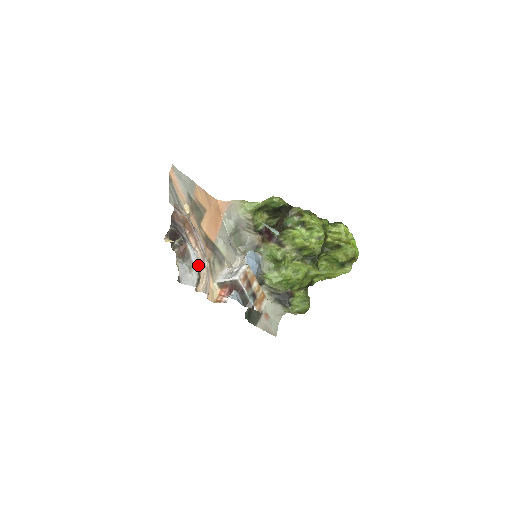
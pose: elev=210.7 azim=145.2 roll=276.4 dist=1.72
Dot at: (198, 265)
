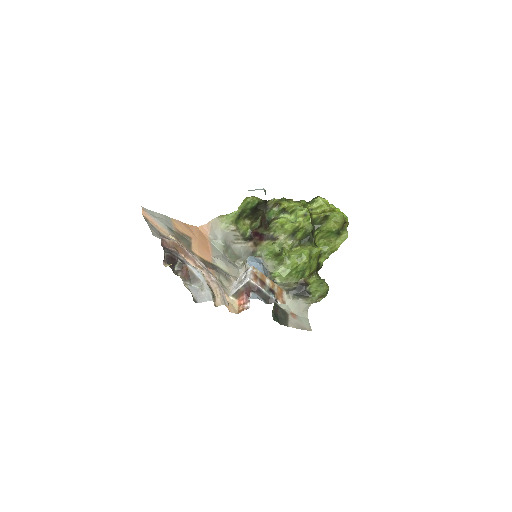
Dot at: occluded
